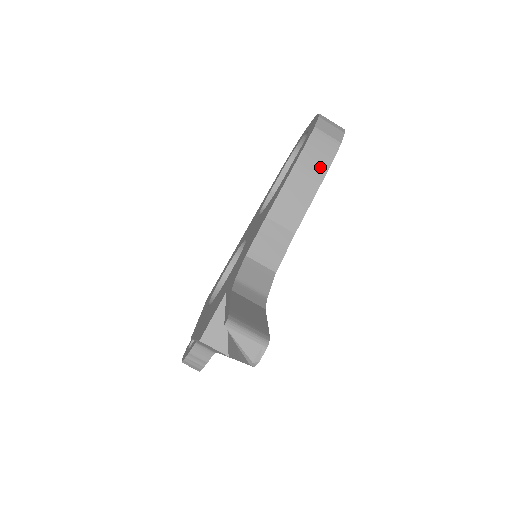
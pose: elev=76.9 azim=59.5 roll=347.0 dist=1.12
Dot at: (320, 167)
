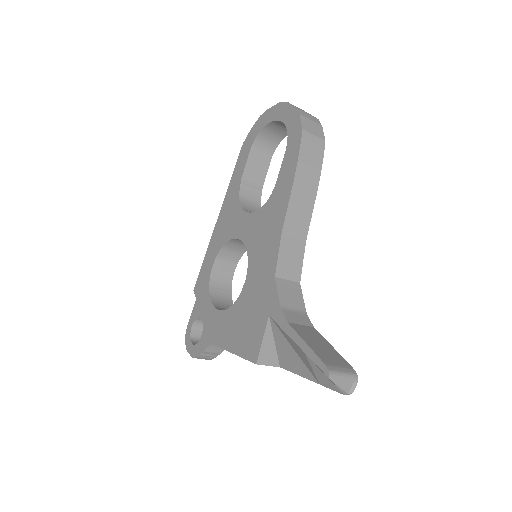
Dot at: (315, 171)
